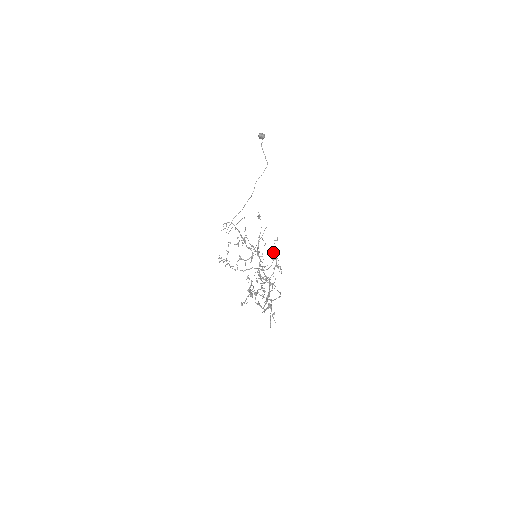
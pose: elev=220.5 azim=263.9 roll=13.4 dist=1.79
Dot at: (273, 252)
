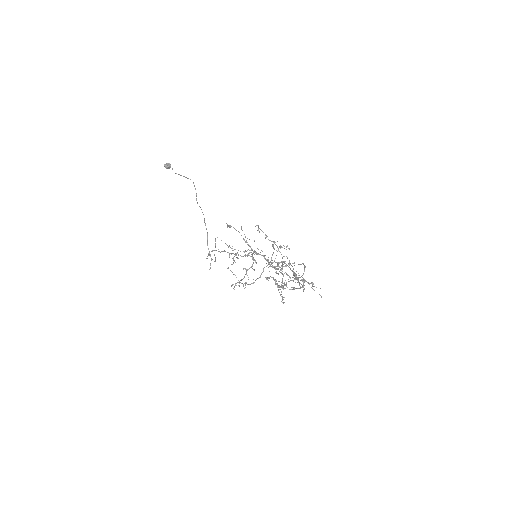
Dot at: occluded
